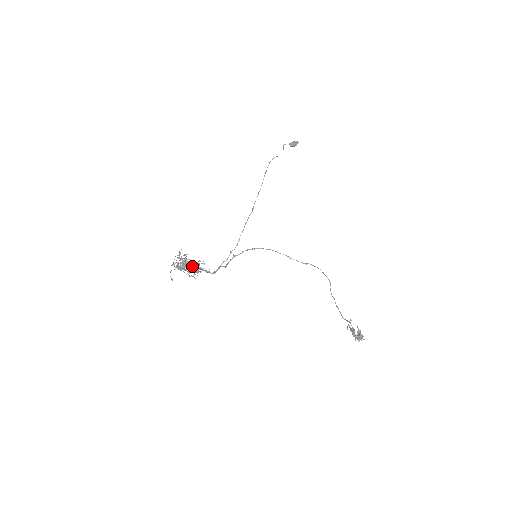
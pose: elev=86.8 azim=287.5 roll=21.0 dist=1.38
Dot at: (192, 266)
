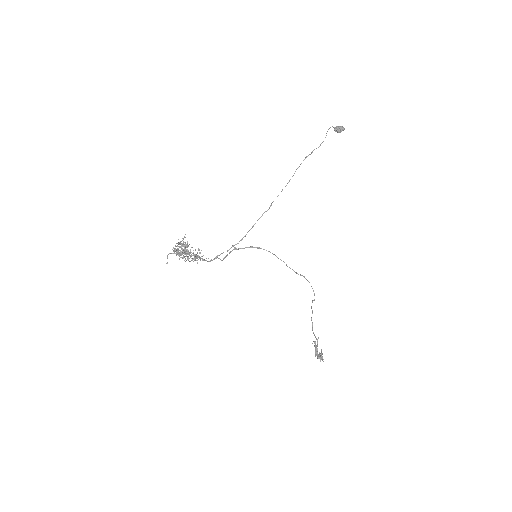
Dot at: occluded
